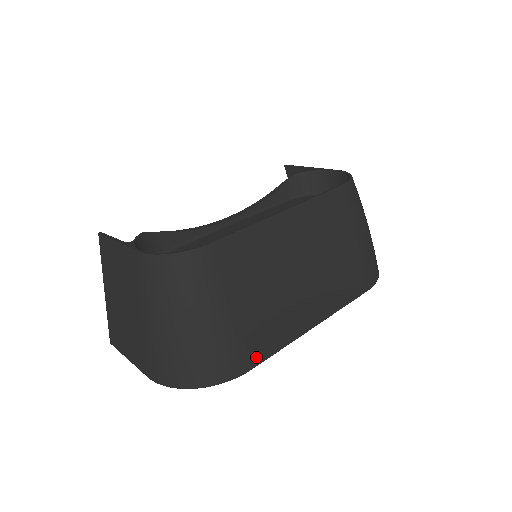
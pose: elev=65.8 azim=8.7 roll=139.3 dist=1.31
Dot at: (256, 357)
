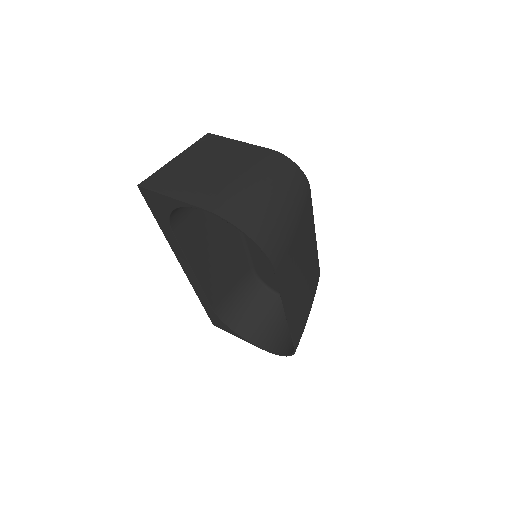
Dot at: (281, 273)
